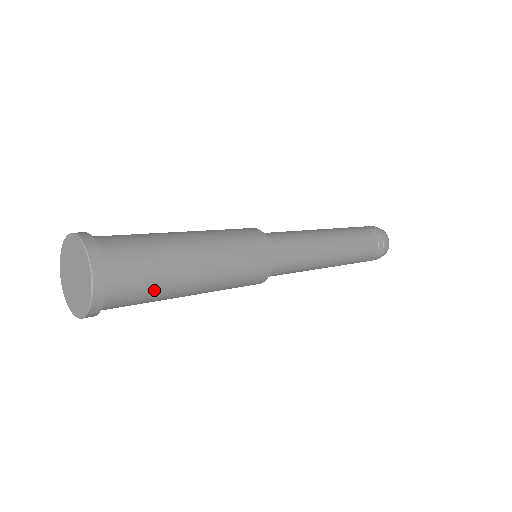
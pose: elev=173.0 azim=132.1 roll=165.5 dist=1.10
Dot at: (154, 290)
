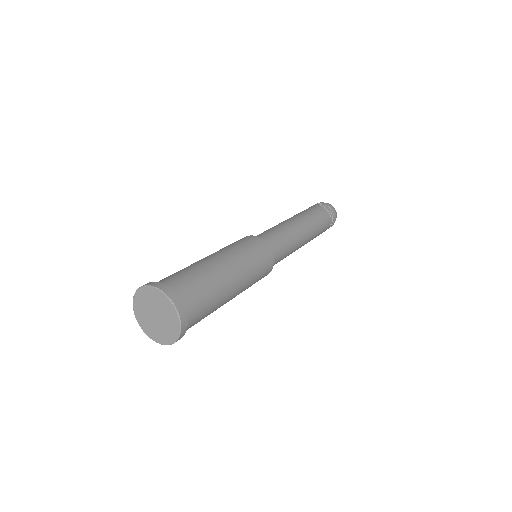
Dot at: (211, 297)
